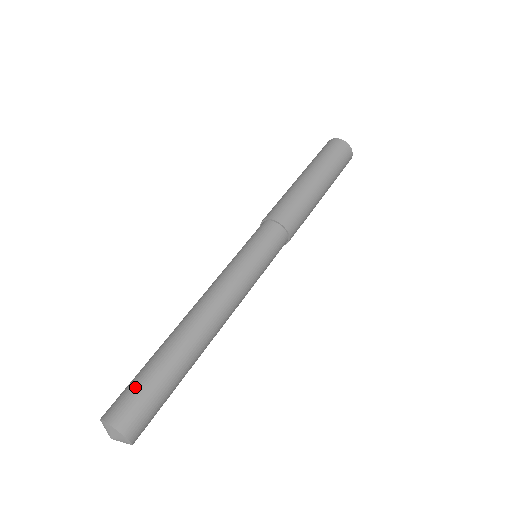
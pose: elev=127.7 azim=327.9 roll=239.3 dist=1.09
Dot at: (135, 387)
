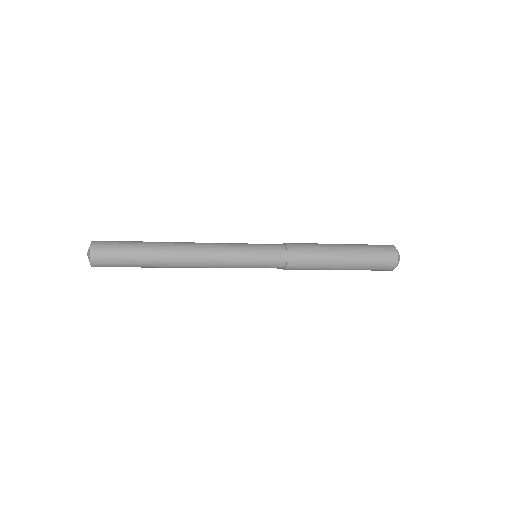
Dot at: (120, 241)
